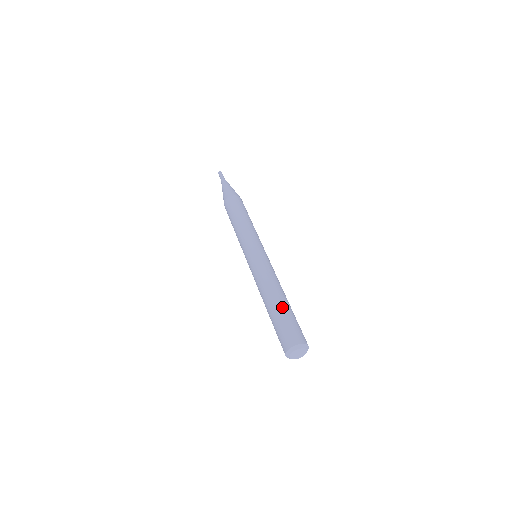
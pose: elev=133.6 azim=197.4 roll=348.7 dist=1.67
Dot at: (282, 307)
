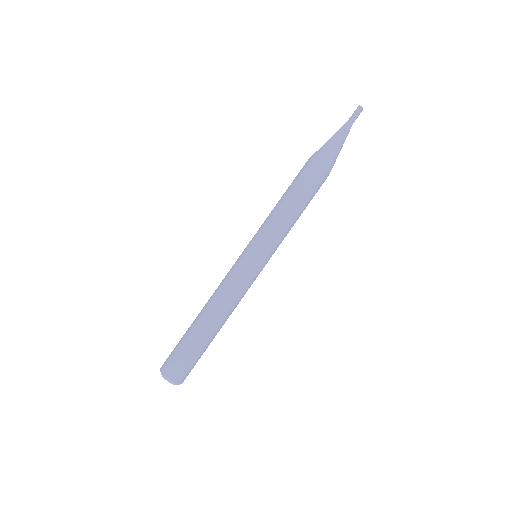
Dot at: (194, 332)
